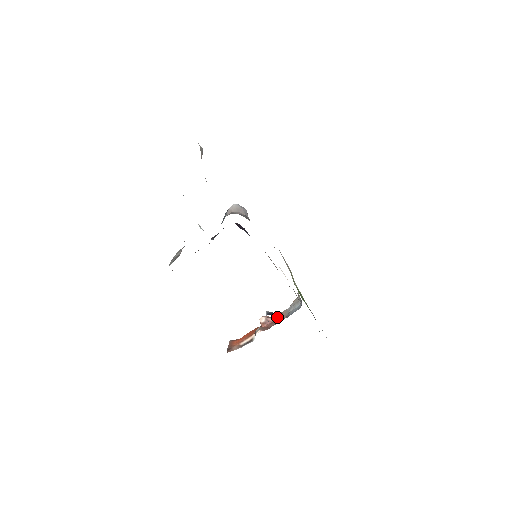
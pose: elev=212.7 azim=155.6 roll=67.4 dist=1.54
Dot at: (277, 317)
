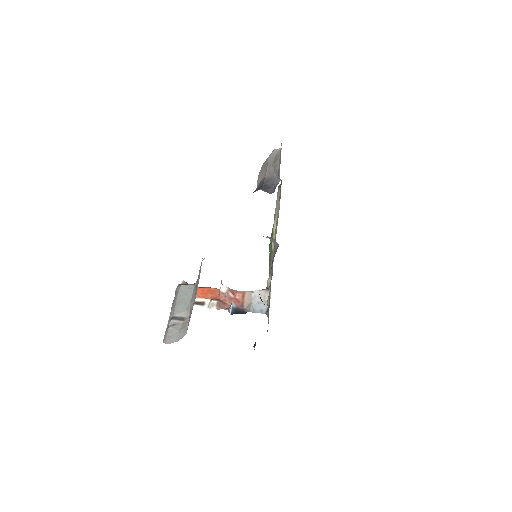
Dot at: (238, 295)
